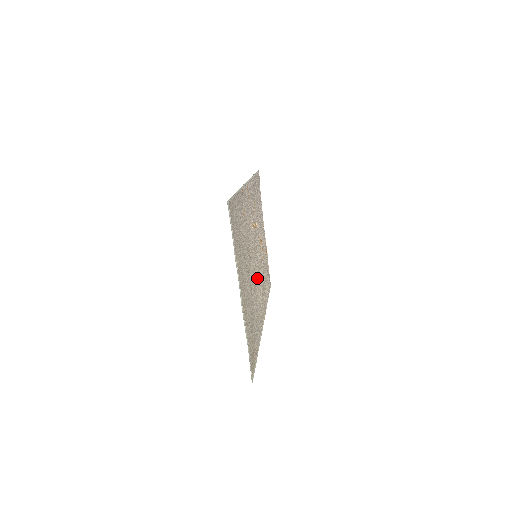
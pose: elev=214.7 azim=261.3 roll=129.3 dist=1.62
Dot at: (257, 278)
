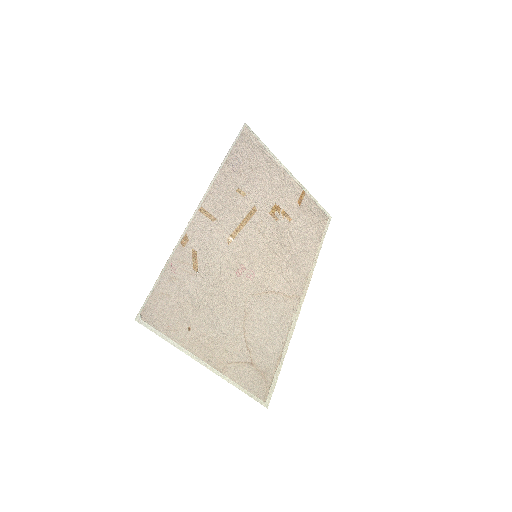
Dot at: (267, 276)
